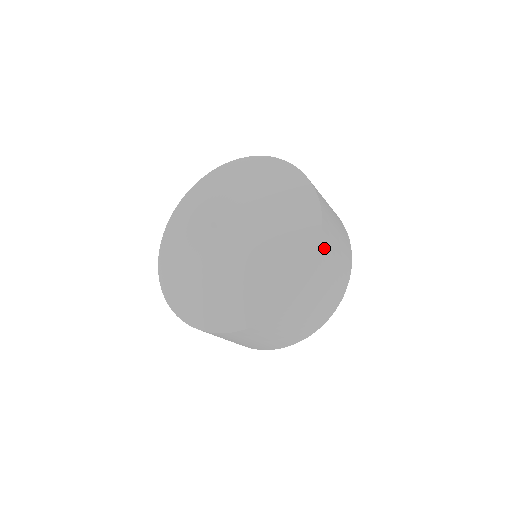
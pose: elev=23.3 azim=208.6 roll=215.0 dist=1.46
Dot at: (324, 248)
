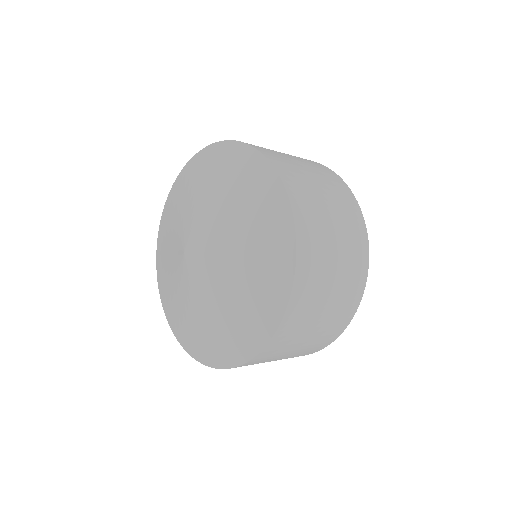
Dot at: (254, 361)
